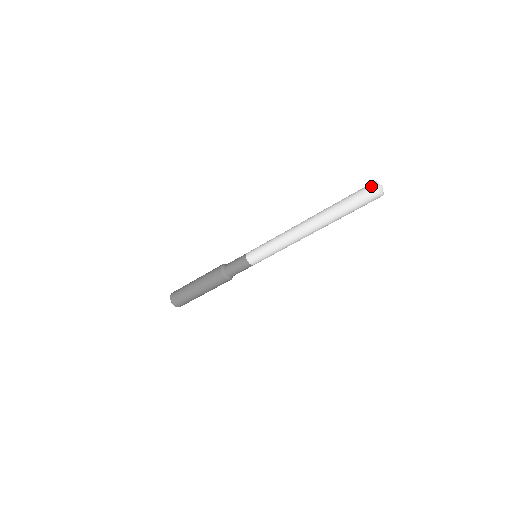
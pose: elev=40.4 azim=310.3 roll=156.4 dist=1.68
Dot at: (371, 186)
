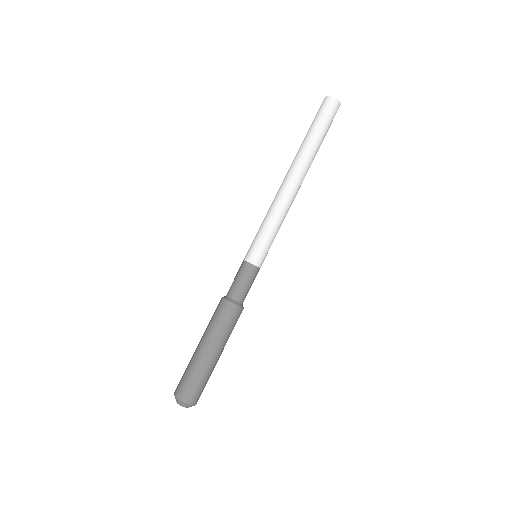
Dot at: (323, 101)
